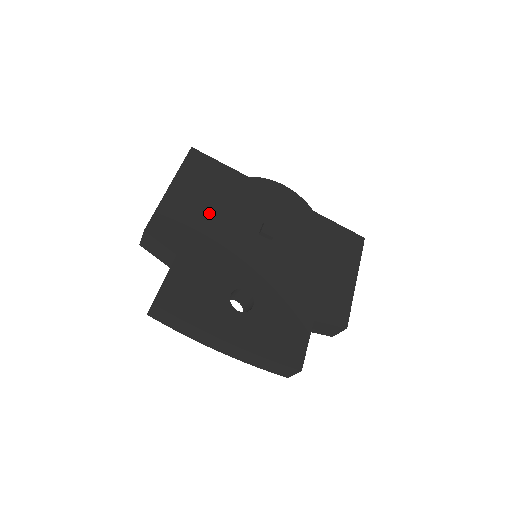
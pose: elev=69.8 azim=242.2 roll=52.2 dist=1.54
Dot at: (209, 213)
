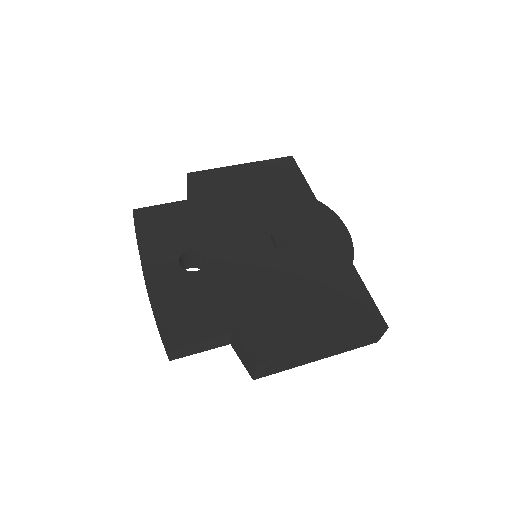
Dot at: (248, 196)
